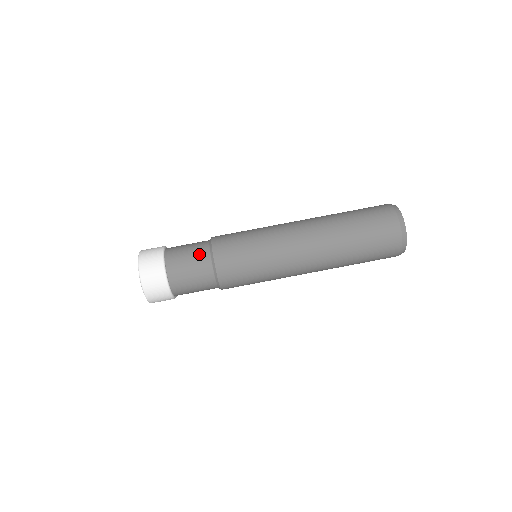
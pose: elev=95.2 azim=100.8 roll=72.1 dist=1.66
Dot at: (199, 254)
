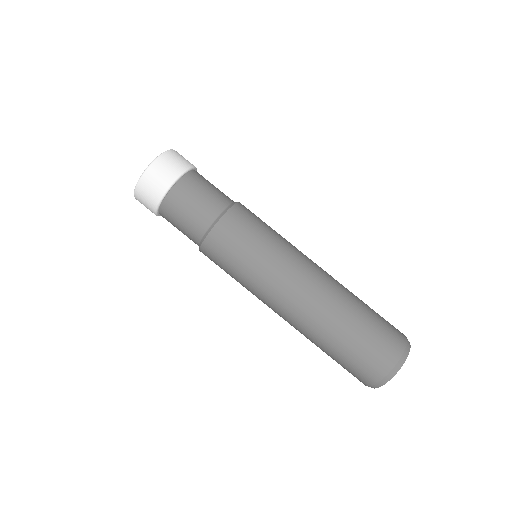
Dot at: (195, 225)
